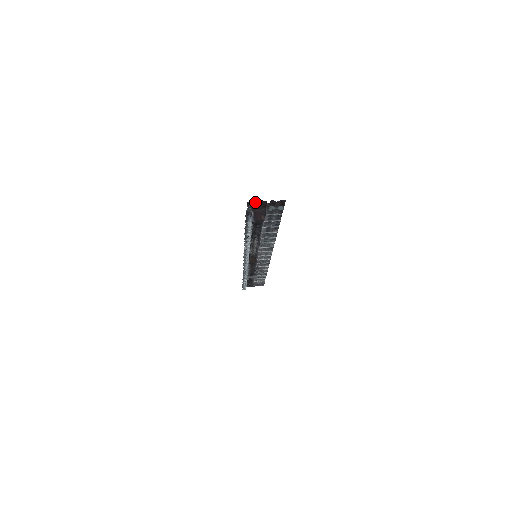
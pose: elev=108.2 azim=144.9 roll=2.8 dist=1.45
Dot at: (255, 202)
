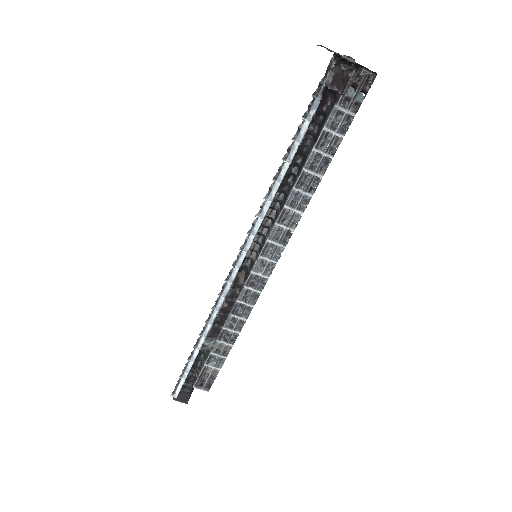
Dot at: (340, 64)
